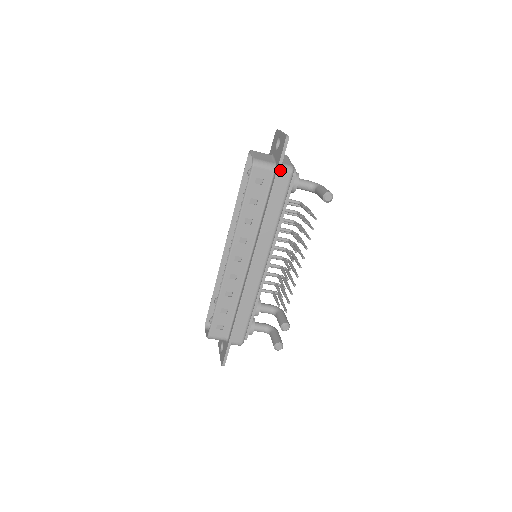
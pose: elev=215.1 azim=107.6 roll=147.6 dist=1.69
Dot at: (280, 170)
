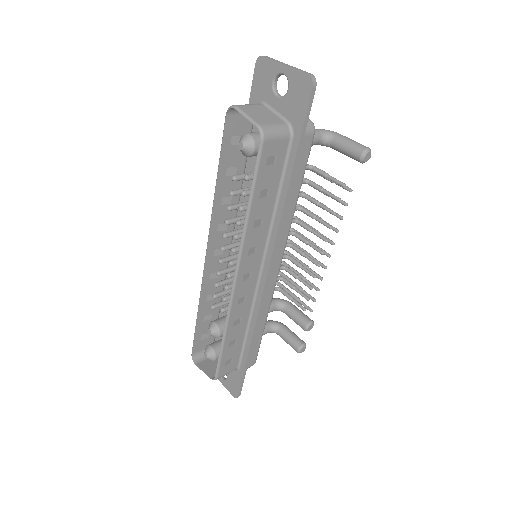
Dot at: (301, 134)
